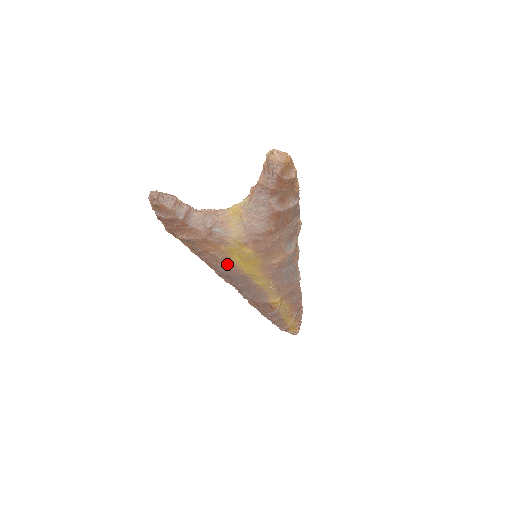
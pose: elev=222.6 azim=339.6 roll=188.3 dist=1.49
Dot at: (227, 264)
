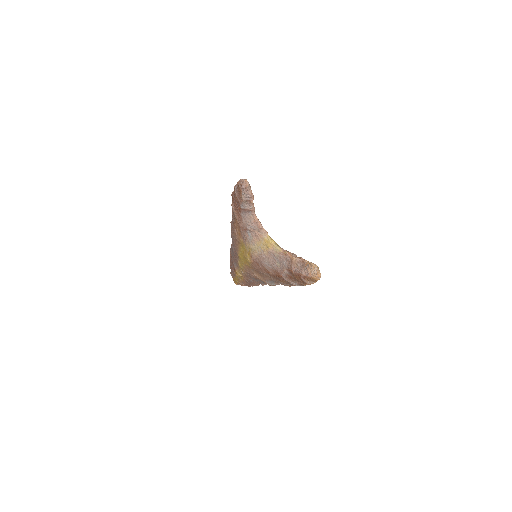
Dot at: (236, 241)
